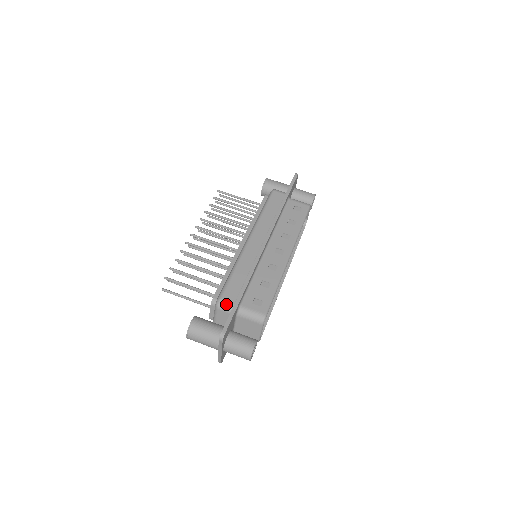
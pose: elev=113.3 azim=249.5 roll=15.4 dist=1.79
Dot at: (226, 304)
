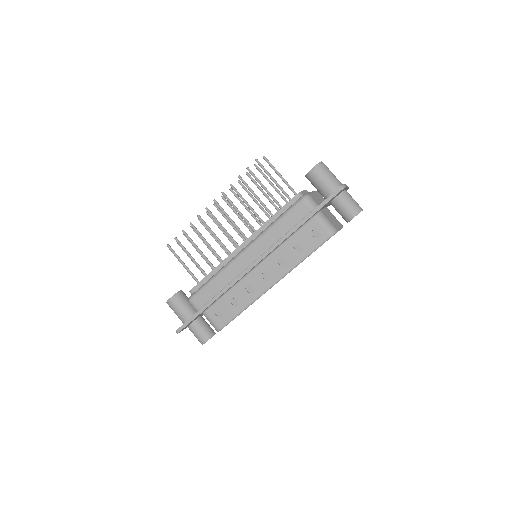
Dot at: (193, 306)
